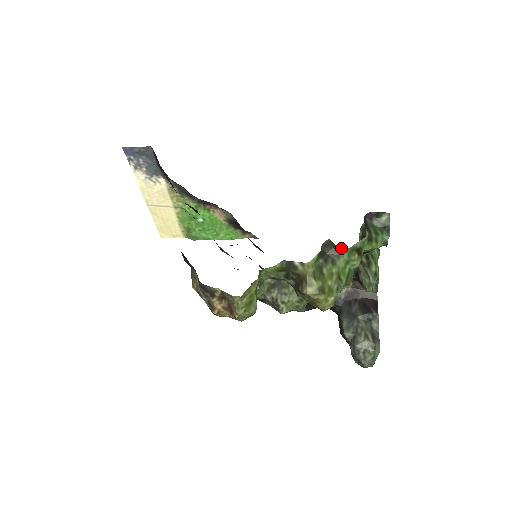
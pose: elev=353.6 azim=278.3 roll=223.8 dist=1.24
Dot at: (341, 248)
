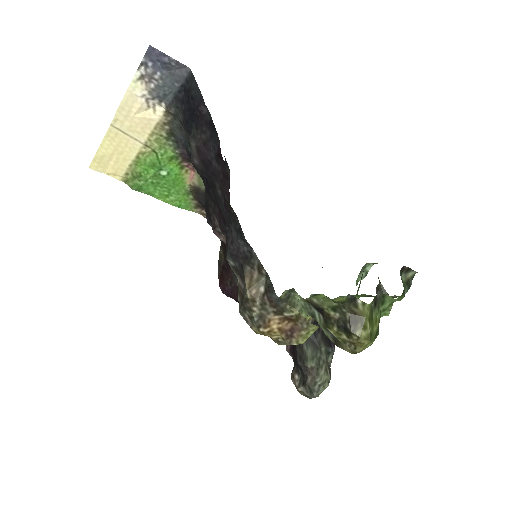
Dot at: (391, 297)
